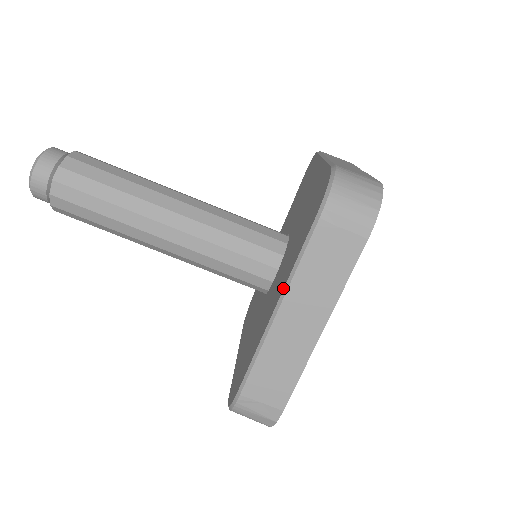
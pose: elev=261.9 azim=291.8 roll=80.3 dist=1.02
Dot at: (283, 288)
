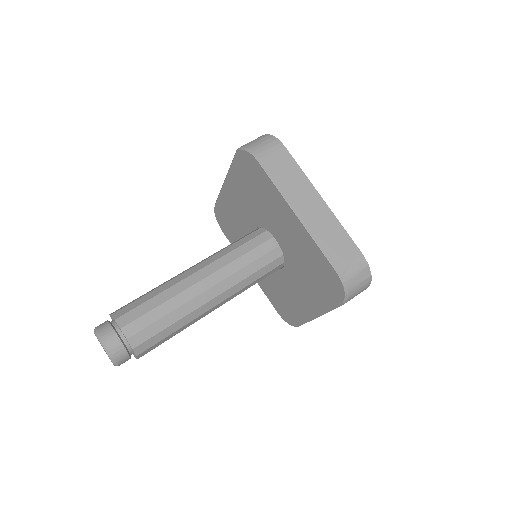
Dot at: (286, 203)
